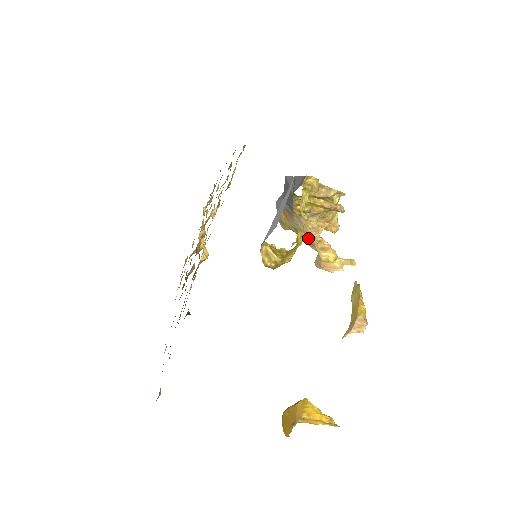
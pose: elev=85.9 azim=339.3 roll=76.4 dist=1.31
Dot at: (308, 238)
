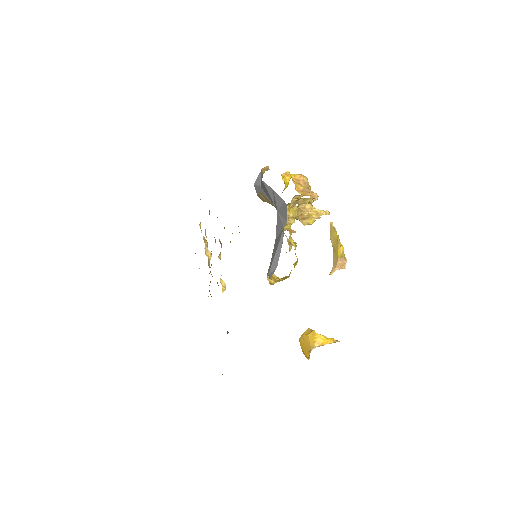
Dot at: occluded
